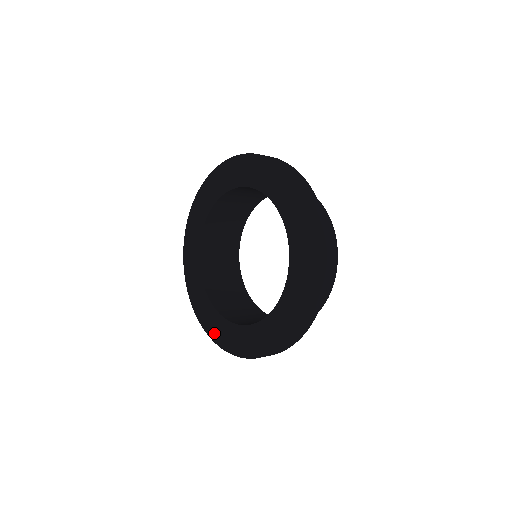
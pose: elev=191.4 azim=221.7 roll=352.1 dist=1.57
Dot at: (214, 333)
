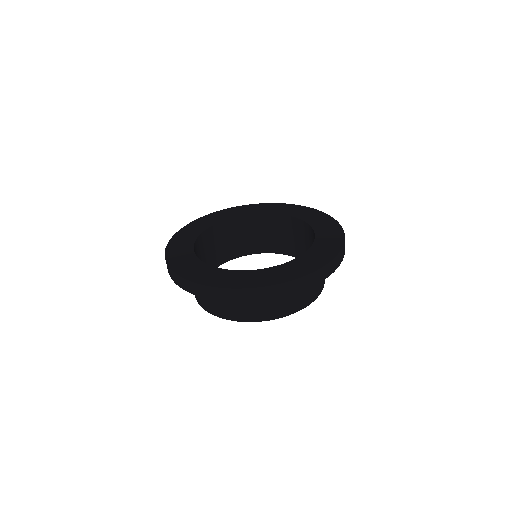
Dot at: (193, 275)
